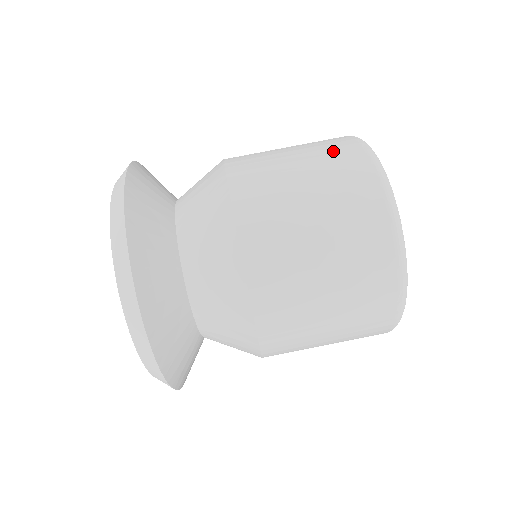
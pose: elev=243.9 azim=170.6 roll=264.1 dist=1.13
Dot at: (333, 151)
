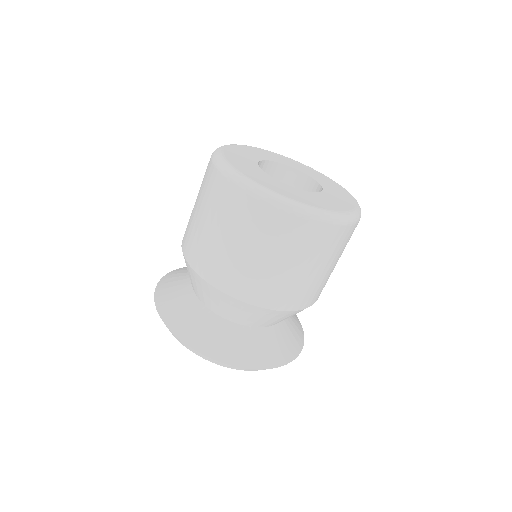
Dot at: occluded
